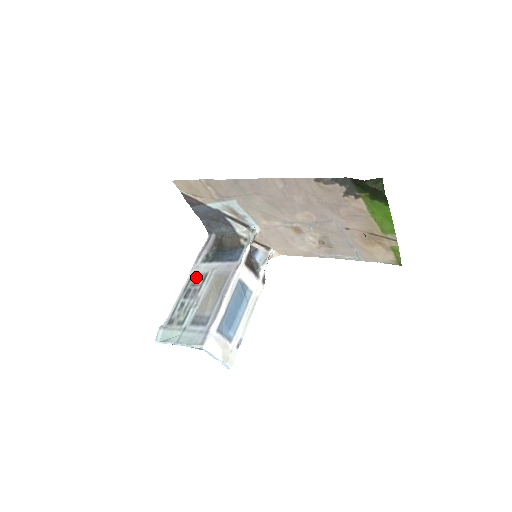
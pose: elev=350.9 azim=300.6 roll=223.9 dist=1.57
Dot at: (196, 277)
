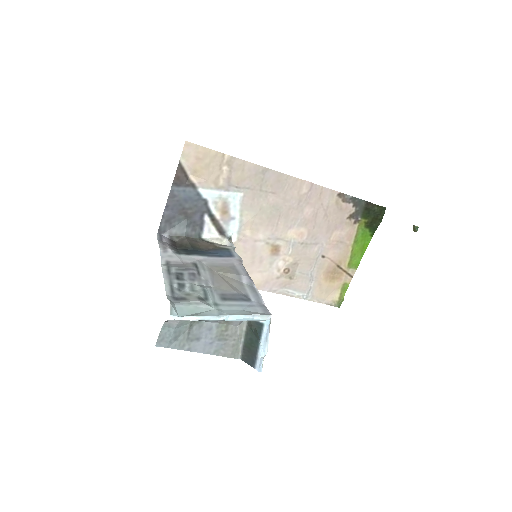
Dot at: (178, 264)
